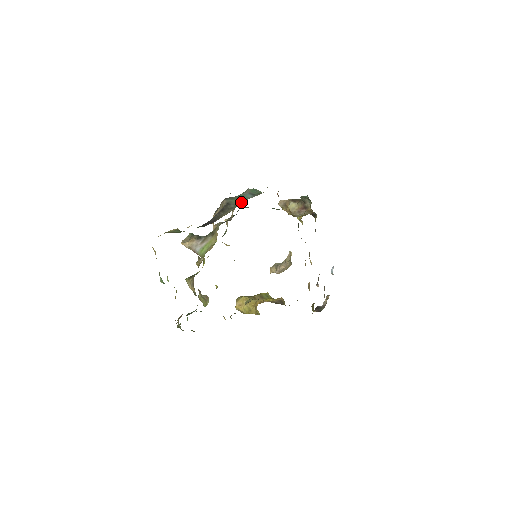
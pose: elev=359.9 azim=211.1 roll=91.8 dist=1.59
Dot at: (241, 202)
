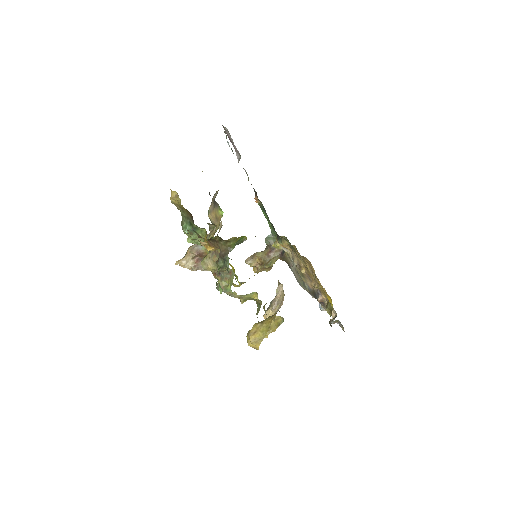
Dot at: occluded
